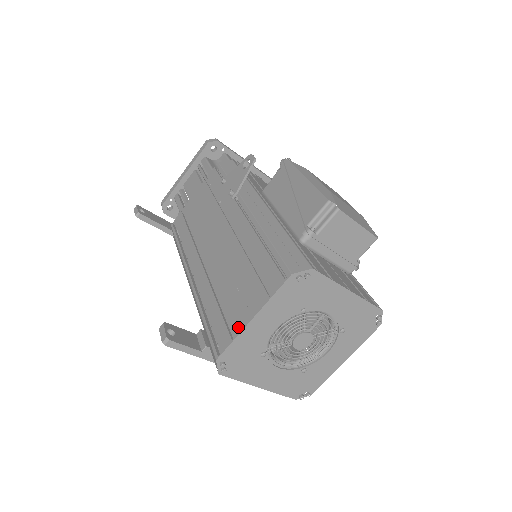
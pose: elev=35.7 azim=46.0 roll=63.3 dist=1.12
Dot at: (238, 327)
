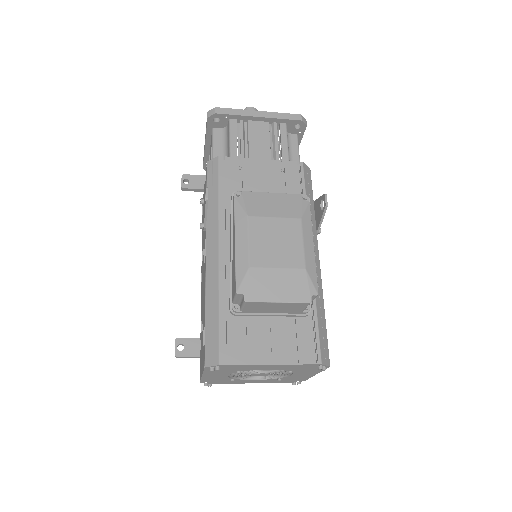
Dot at: (201, 372)
